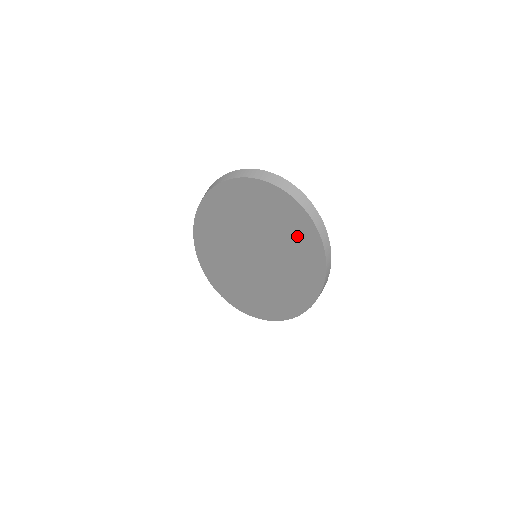
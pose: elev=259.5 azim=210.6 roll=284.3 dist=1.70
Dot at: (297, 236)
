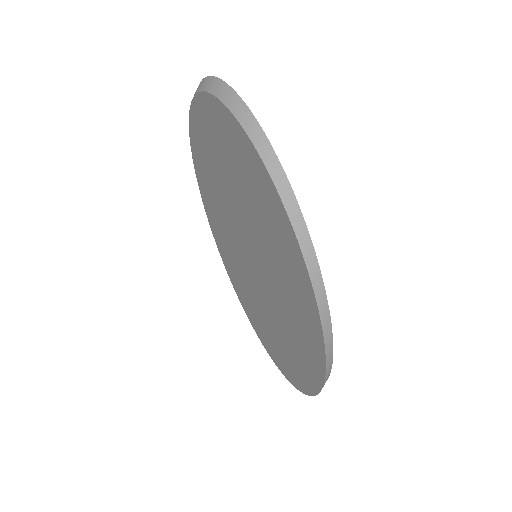
Dot at: (249, 176)
